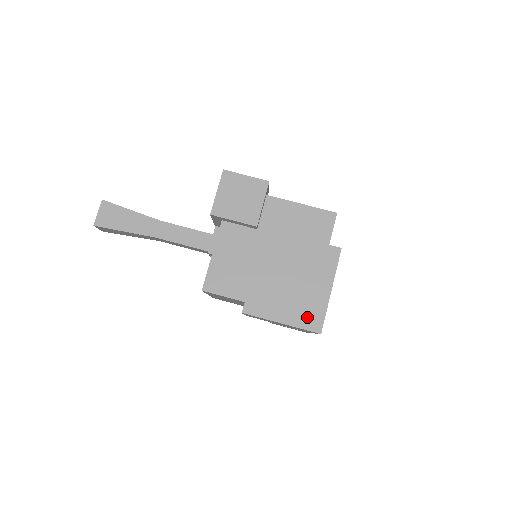
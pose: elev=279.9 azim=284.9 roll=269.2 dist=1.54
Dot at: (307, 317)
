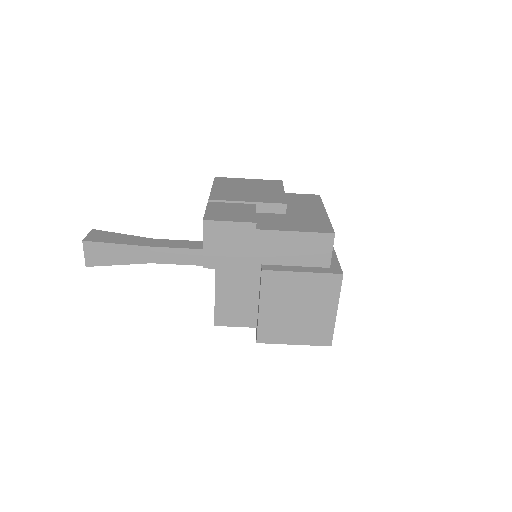
Dot at: (317, 336)
